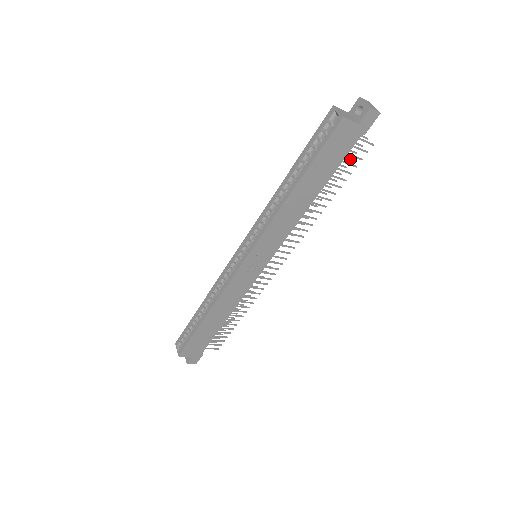
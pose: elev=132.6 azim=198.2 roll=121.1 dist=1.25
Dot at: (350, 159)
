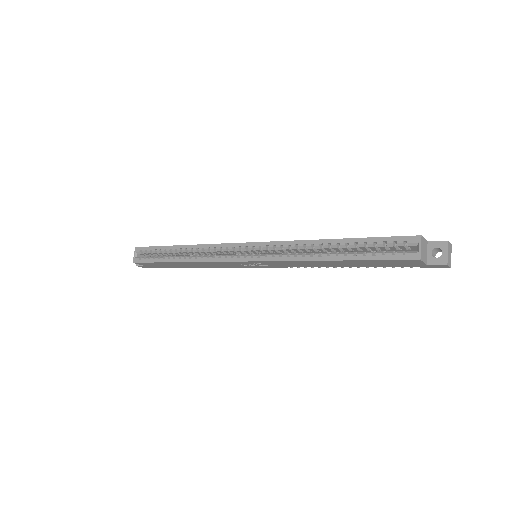
Dot at: occluded
